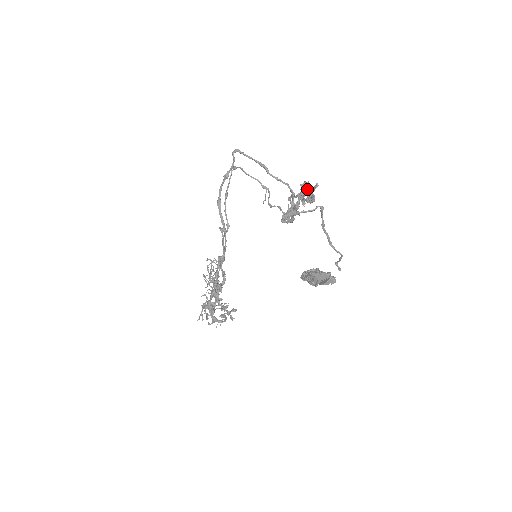
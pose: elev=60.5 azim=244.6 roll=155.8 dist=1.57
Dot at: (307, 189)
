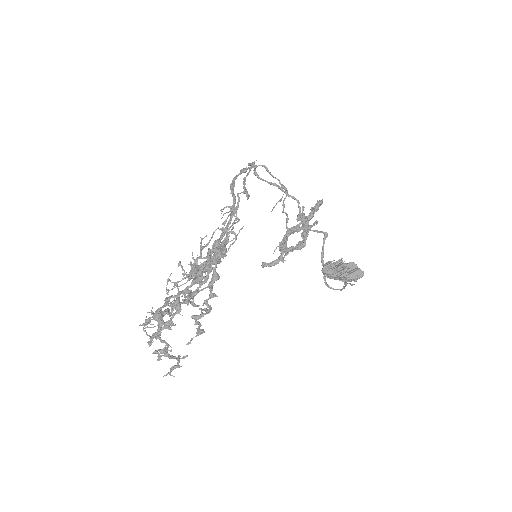
Dot at: (322, 203)
